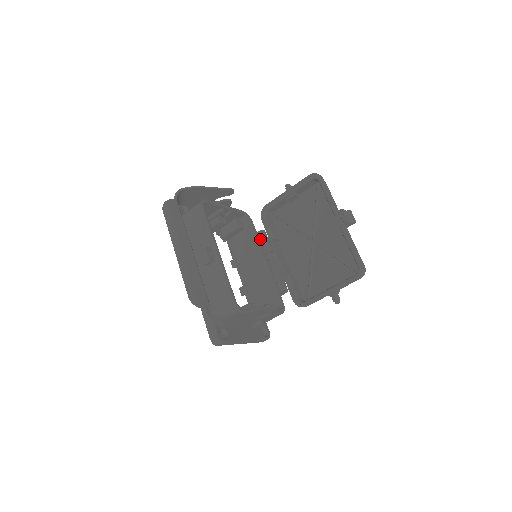
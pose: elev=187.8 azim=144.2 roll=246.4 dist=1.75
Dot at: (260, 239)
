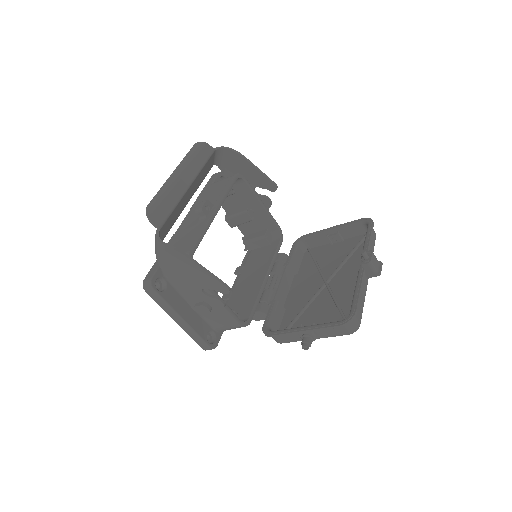
Dot at: (277, 259)
